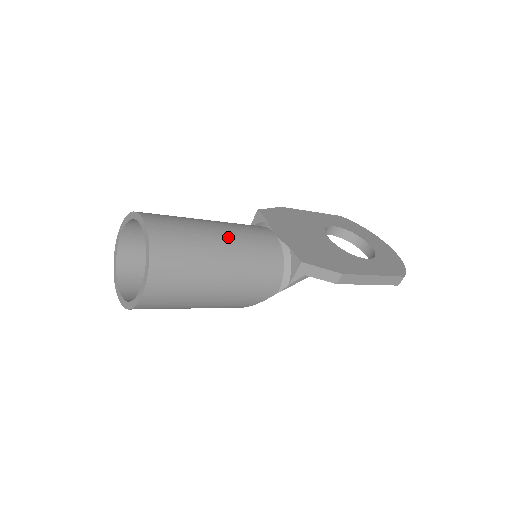
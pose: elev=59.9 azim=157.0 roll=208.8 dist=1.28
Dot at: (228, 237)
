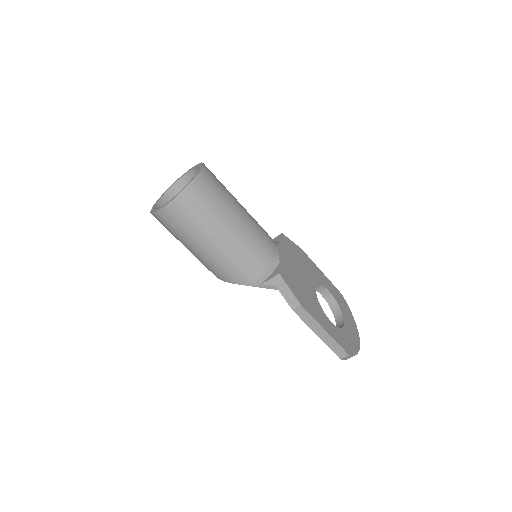
Dot at: (245, 221)
